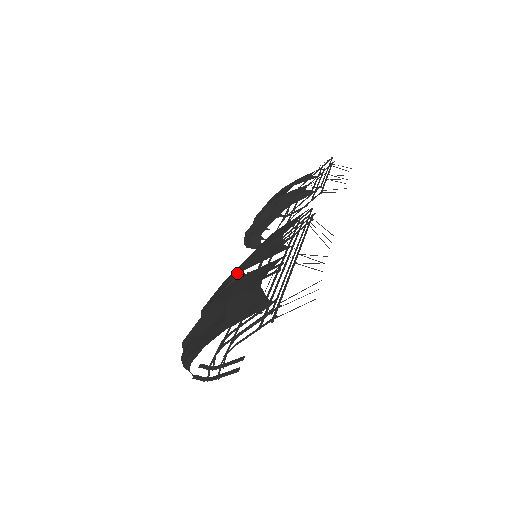
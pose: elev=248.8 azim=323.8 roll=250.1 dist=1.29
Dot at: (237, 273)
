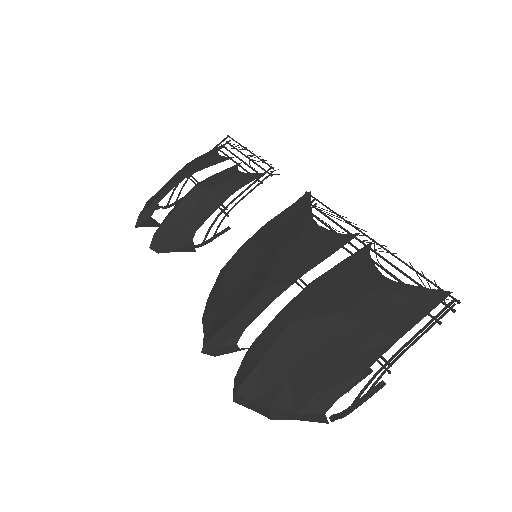
Dot at: (291, 278)
